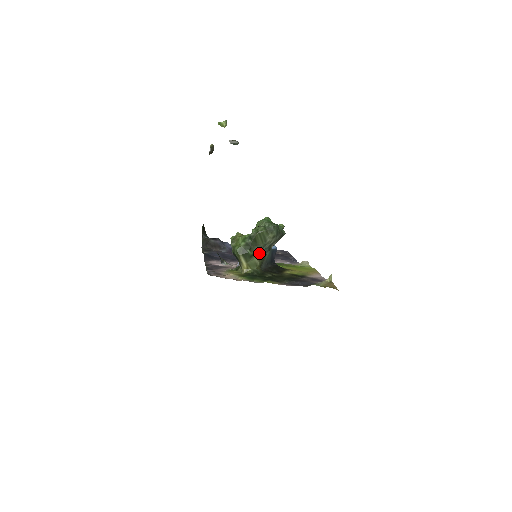
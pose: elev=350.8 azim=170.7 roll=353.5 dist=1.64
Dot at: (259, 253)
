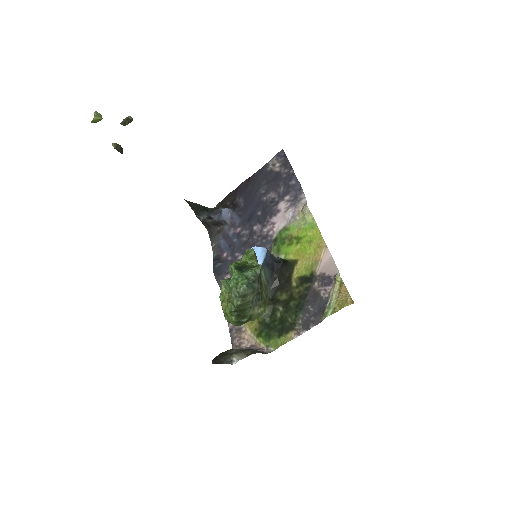
Dot at: (254, 308)
